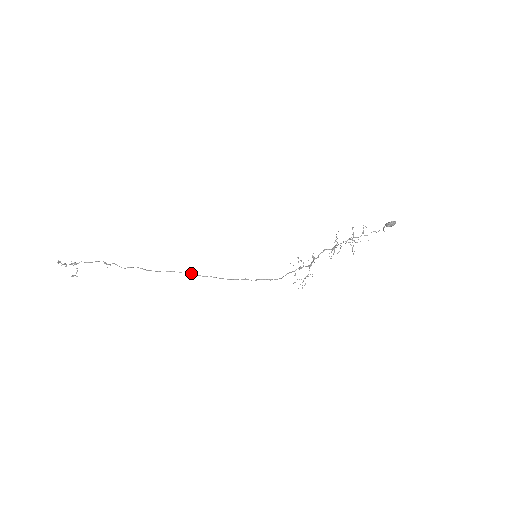
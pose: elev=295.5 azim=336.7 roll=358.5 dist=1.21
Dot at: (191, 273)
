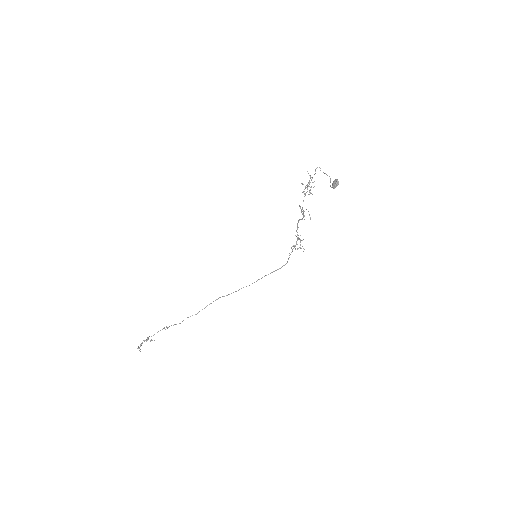
Dot at: occluded
